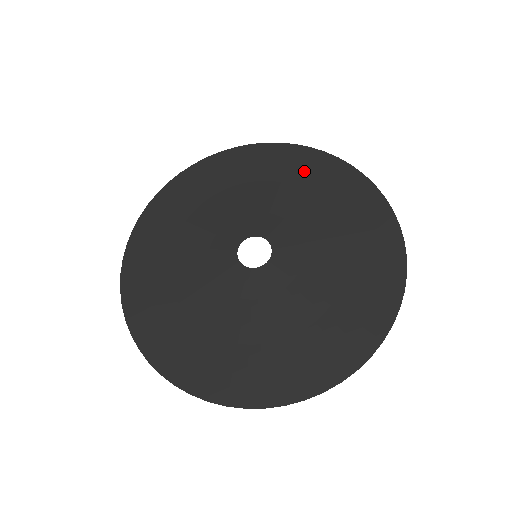
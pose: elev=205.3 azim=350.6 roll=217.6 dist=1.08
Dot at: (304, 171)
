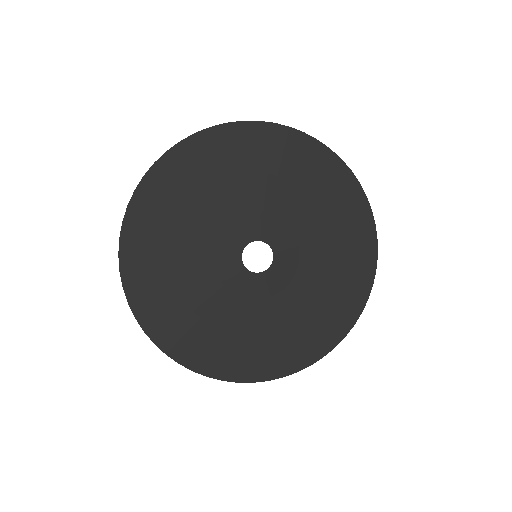
Dot at: (299, 164)
